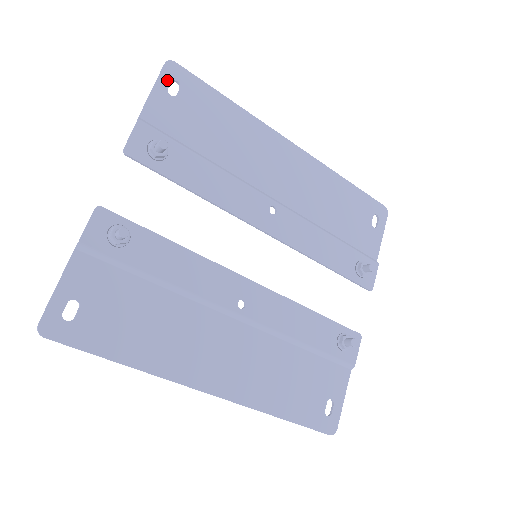
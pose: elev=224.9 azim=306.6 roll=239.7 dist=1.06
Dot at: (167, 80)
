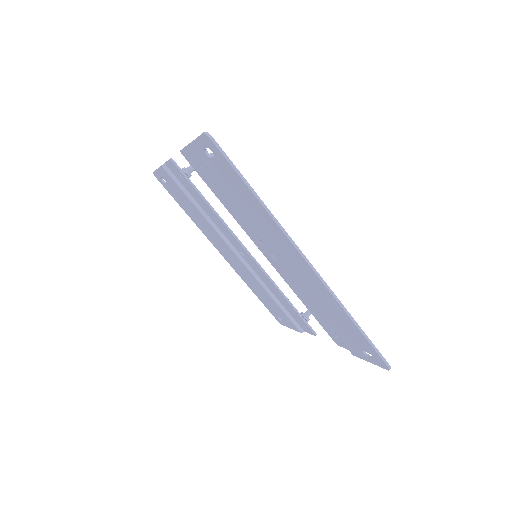
Dot at: occluded
